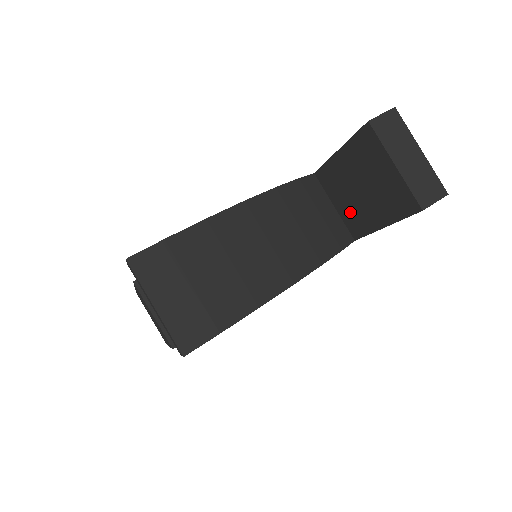
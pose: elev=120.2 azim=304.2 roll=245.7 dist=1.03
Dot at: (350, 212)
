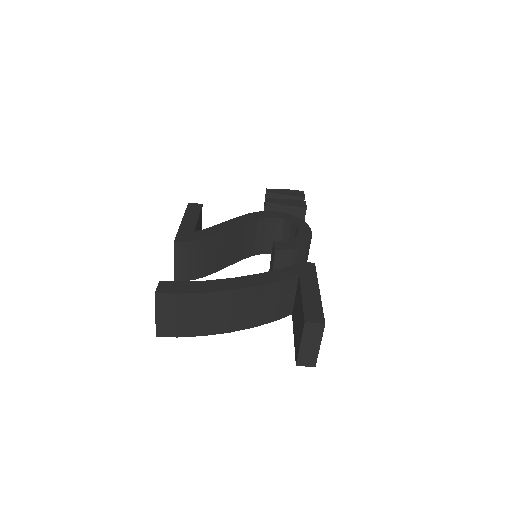
Dot at: (295, 309)
